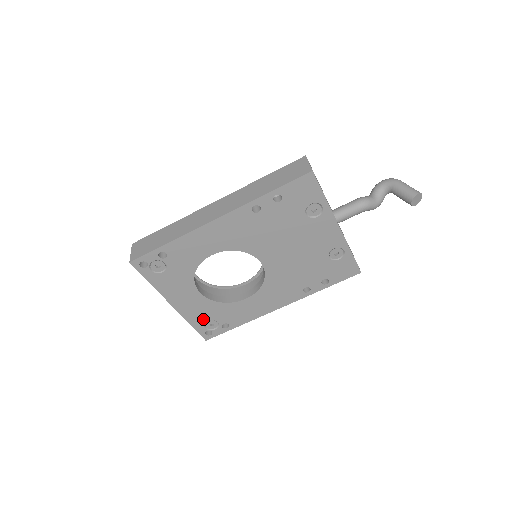
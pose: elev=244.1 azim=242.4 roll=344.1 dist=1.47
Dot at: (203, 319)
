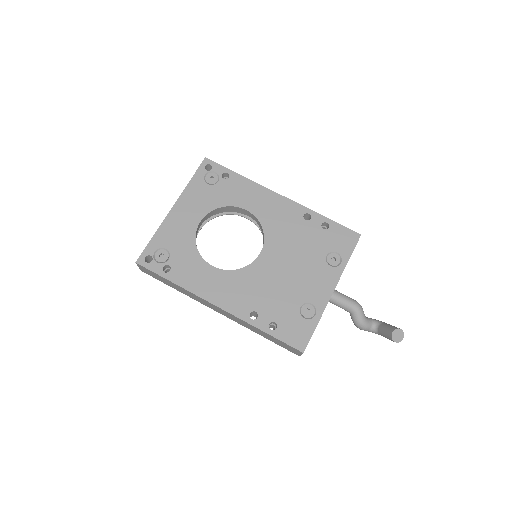
Dot at: (166, 243)
